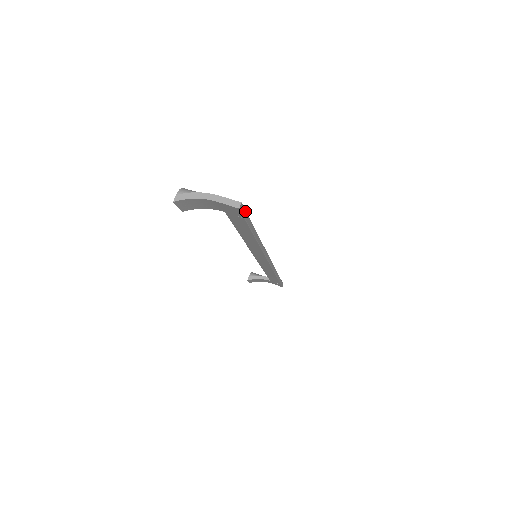
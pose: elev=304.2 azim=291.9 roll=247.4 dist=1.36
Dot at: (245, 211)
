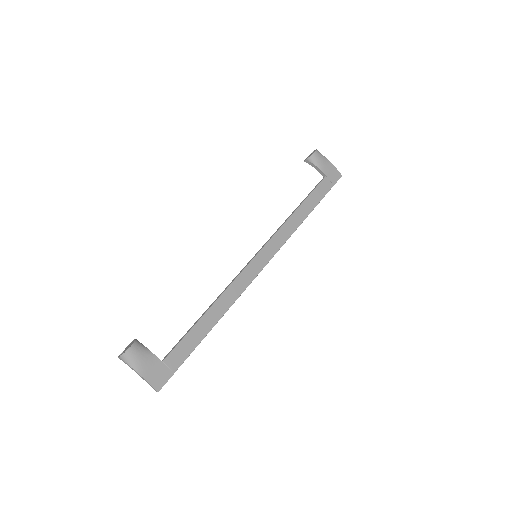
Dot at: occluded
